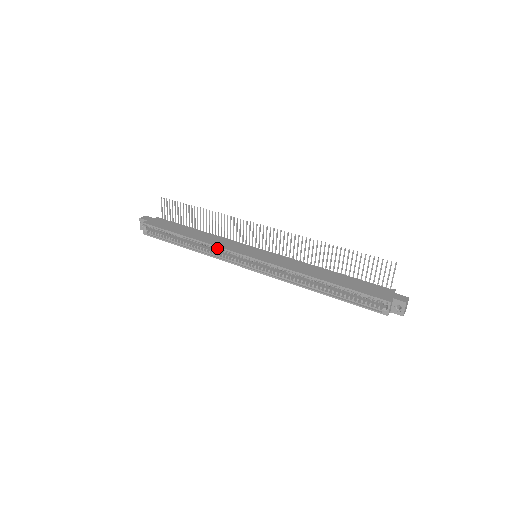
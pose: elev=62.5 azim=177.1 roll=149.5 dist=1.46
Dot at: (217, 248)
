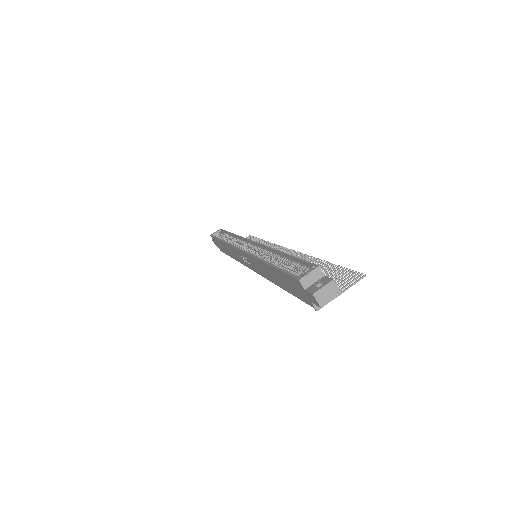
Dot at: occluded
